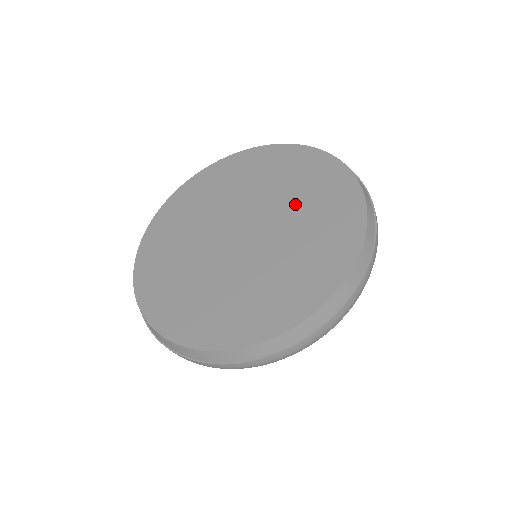
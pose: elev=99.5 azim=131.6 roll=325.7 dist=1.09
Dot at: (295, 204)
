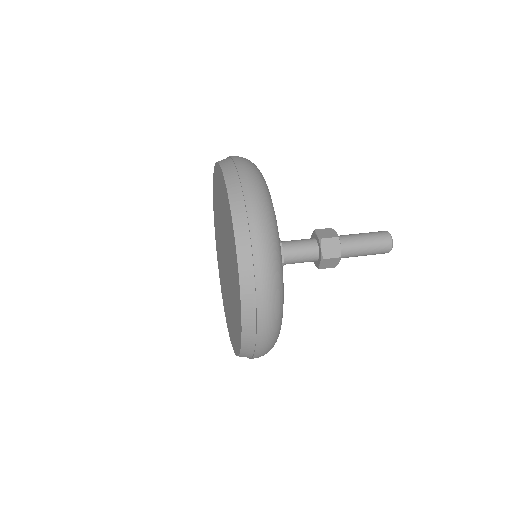
Dot at: (219, 215)
